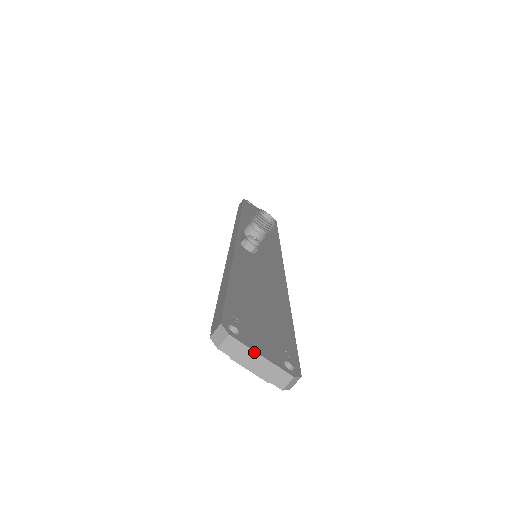
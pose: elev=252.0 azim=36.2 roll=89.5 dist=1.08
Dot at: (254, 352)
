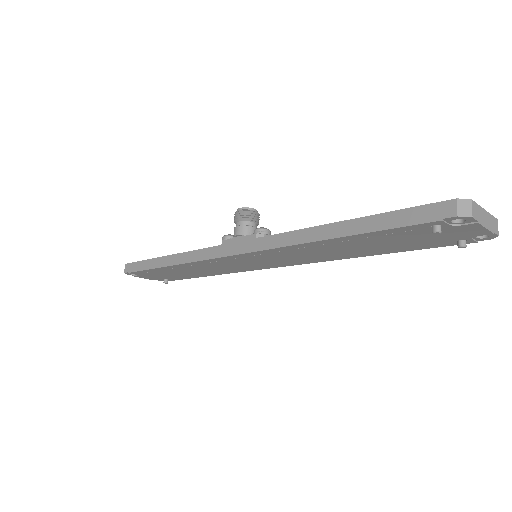
Dot at: (482, 209)
